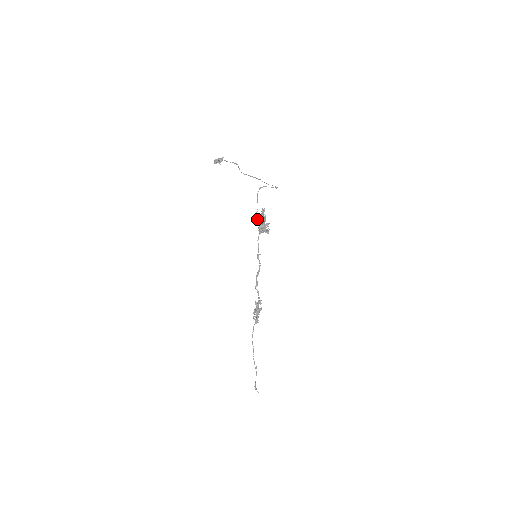
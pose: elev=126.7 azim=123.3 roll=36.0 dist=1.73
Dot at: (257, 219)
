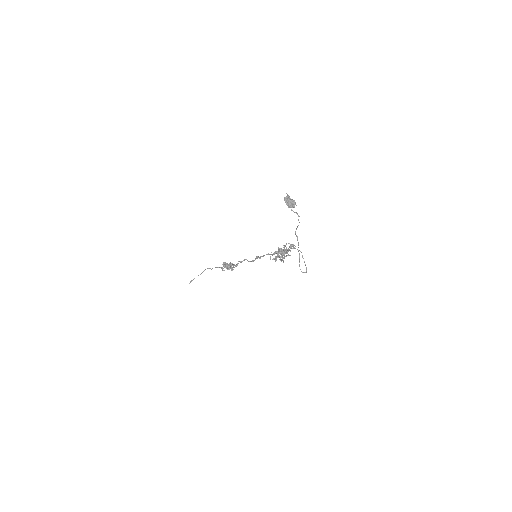
Dot at: occluded
